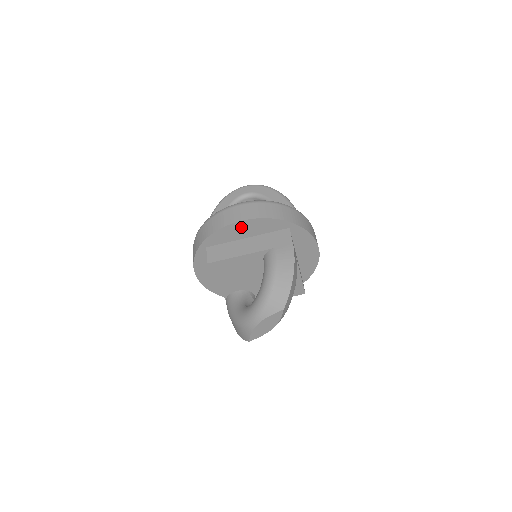
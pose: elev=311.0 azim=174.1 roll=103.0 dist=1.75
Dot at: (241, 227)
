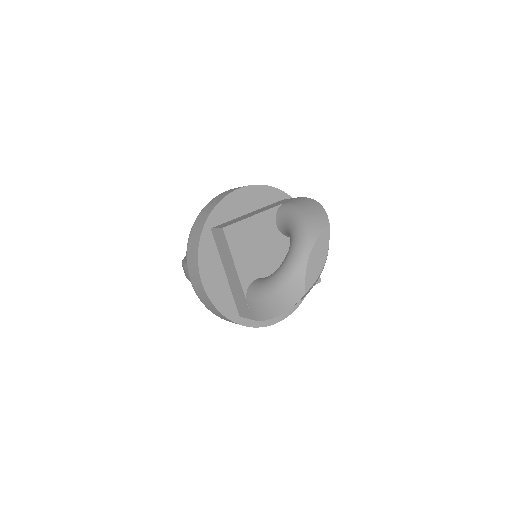
Dot at: (242, 197)
